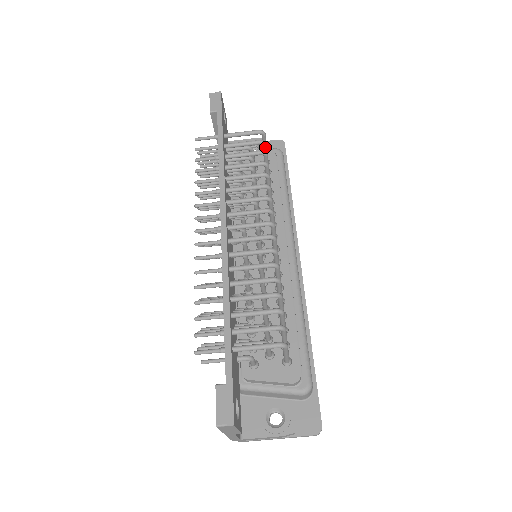
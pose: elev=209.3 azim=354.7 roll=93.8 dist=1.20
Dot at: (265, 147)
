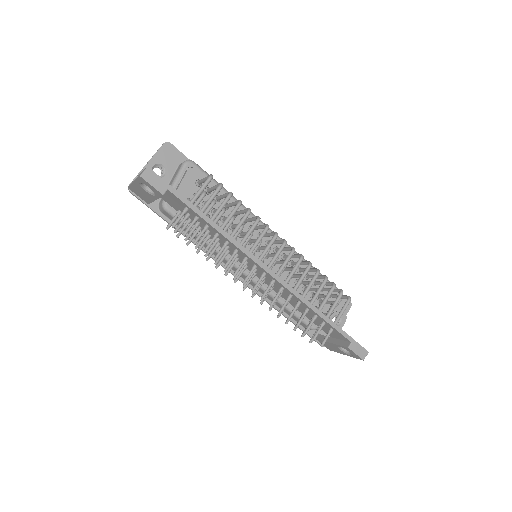
Dot at: occluded
